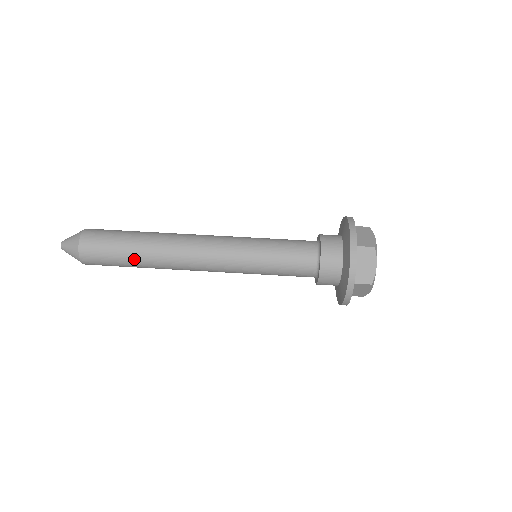
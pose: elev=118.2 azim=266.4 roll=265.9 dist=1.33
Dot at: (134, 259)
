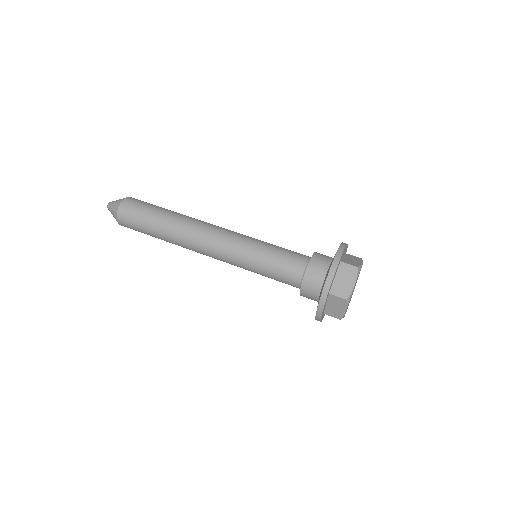
Dot at: (157, 226)
